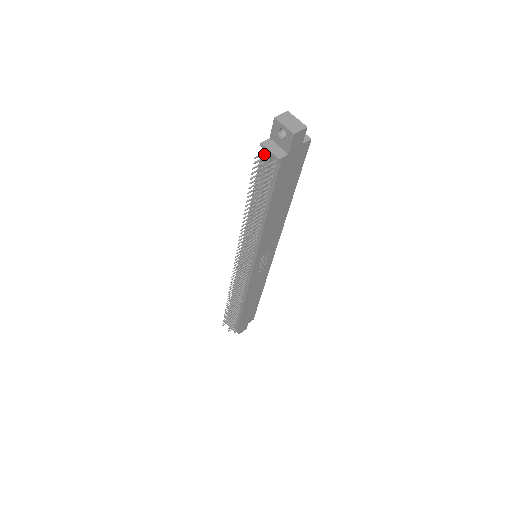
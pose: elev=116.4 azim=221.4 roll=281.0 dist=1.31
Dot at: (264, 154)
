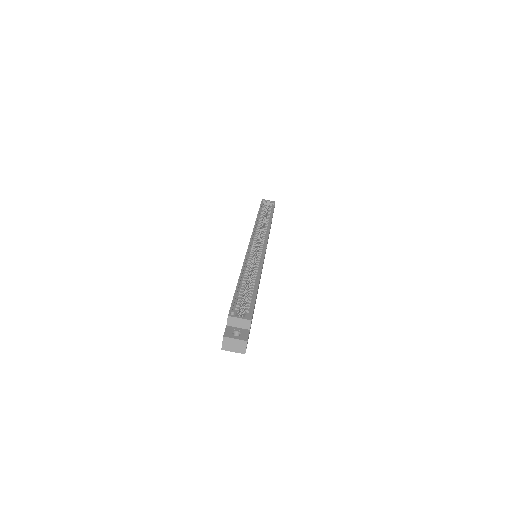
Dot at: occluded
